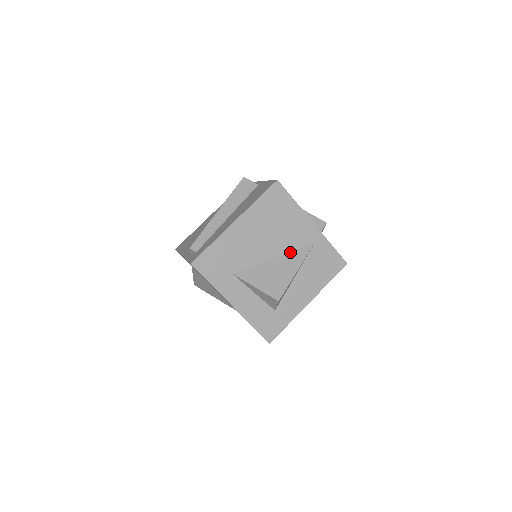
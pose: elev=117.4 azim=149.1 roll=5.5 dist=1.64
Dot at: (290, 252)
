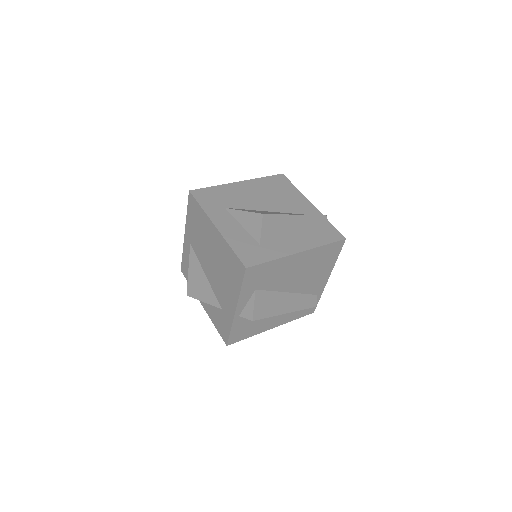
Dot at: occluded
